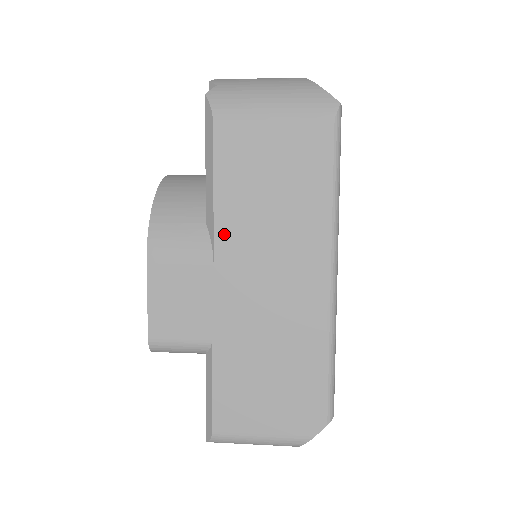
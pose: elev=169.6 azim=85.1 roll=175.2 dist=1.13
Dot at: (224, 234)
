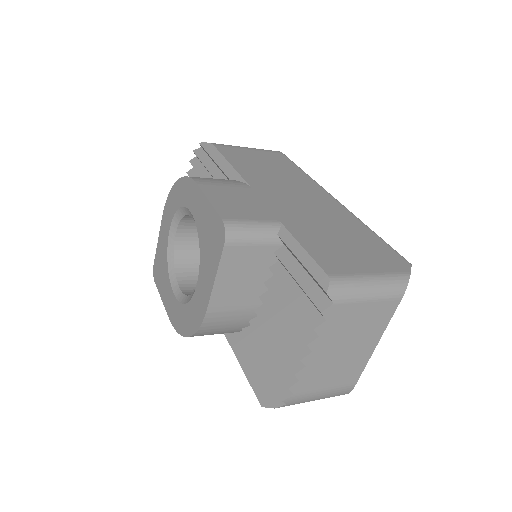
Dot at: (249, 178)
